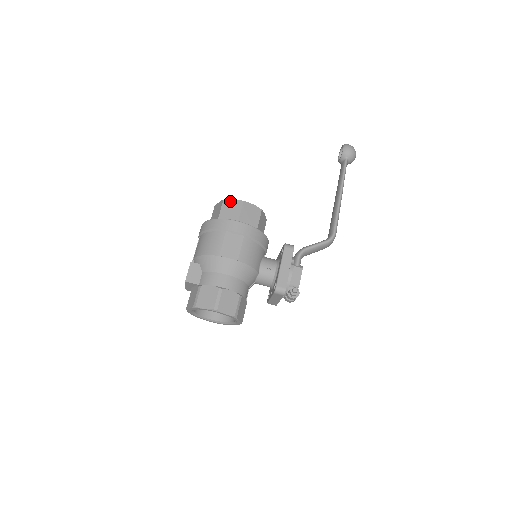
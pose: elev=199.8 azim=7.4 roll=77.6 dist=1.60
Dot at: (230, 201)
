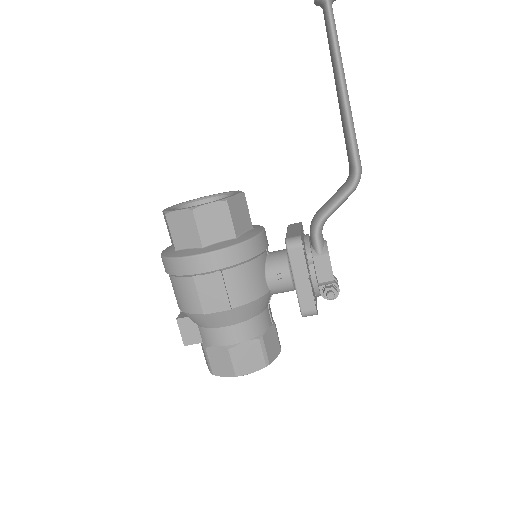
Dot at: (175, 215)
